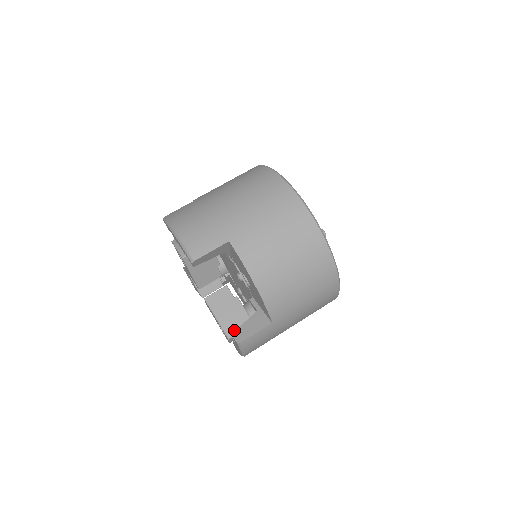
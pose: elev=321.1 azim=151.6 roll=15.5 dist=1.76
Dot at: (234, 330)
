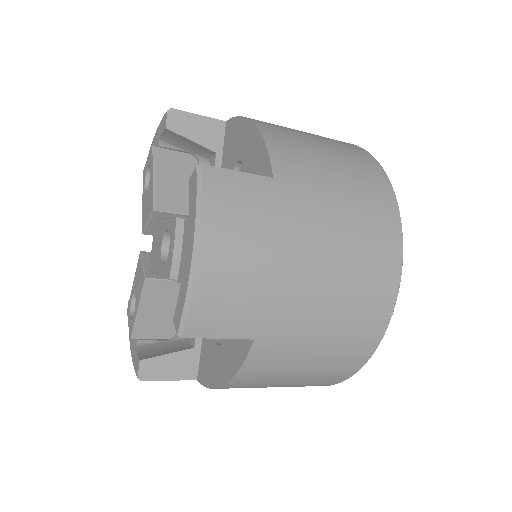
Dot at: (147, 334)
